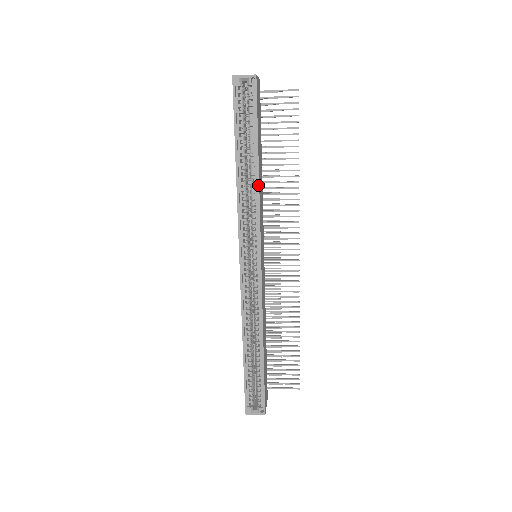
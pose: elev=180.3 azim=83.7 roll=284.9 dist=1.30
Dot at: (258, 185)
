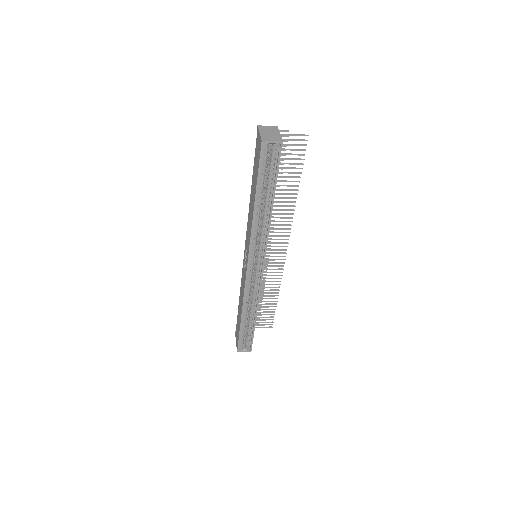
Dot at: (270, 219)
